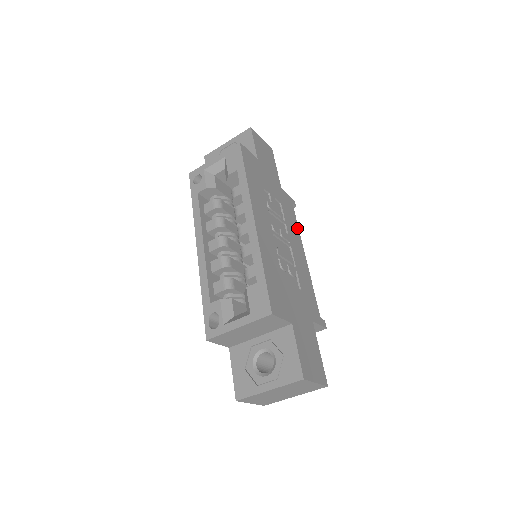
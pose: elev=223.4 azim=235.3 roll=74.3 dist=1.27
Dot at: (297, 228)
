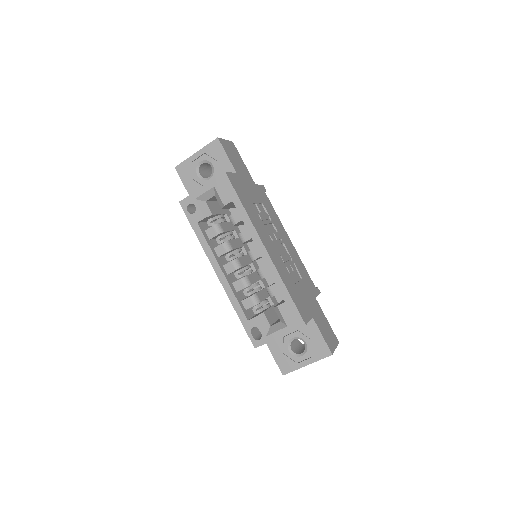
Dot at: (276, 215)
